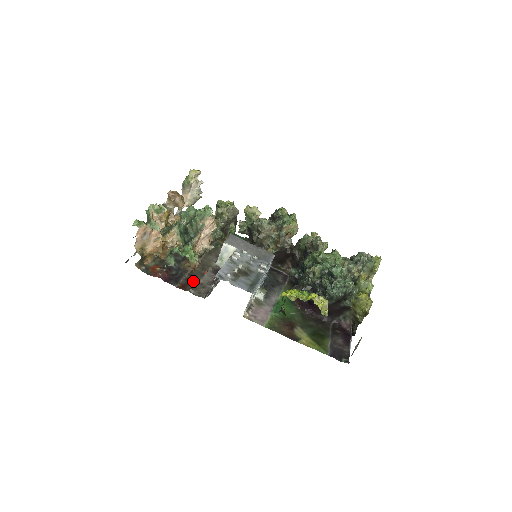
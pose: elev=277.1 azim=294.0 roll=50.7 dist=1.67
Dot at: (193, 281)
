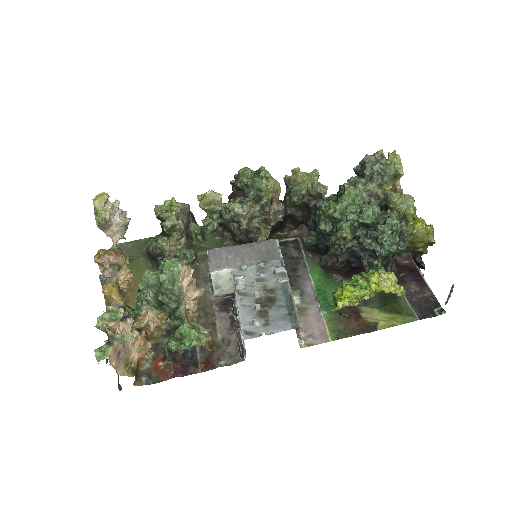
Dot at: occluded
